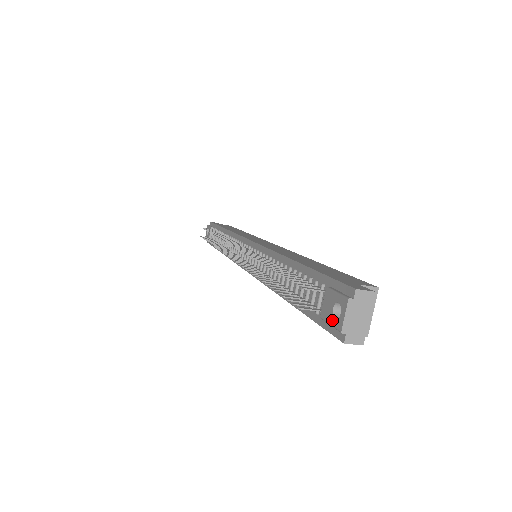
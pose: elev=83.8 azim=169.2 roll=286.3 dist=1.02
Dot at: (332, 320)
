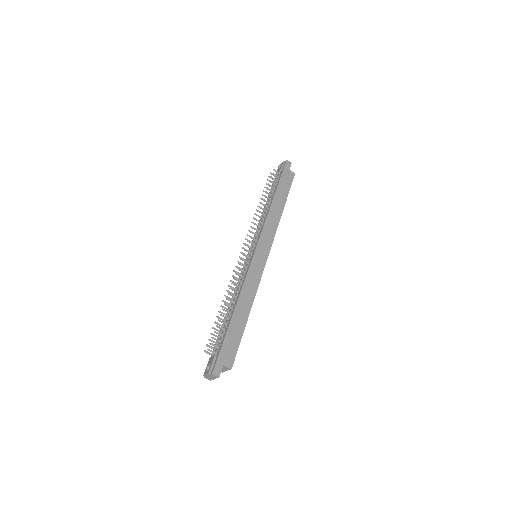
Dot at: (207, 367)
